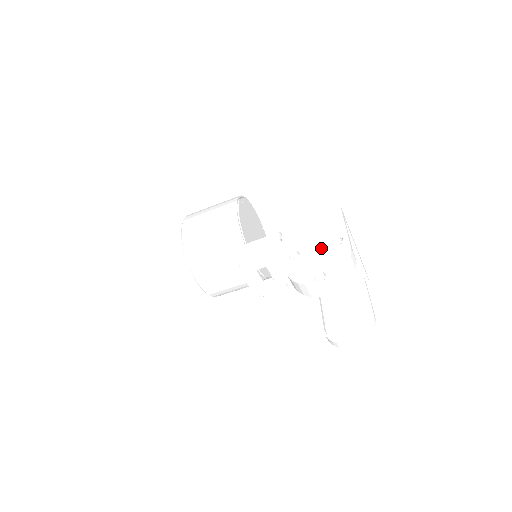
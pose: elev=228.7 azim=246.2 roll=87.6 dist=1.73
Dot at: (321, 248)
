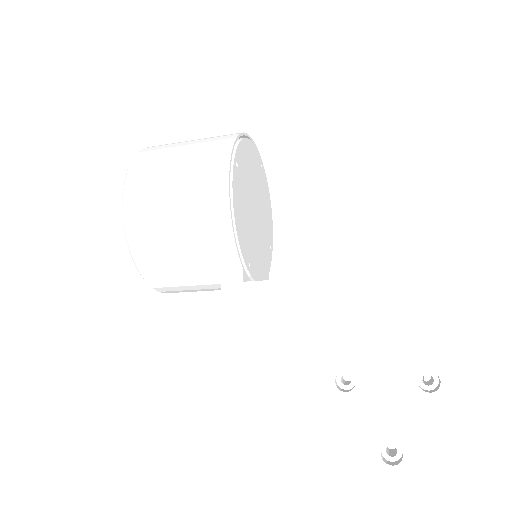
Dot at: (397, 386)
